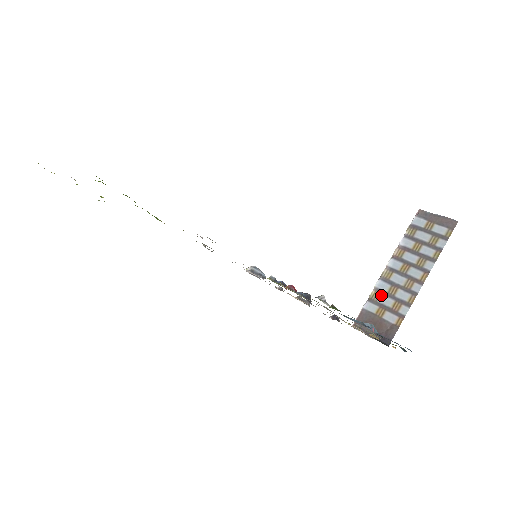
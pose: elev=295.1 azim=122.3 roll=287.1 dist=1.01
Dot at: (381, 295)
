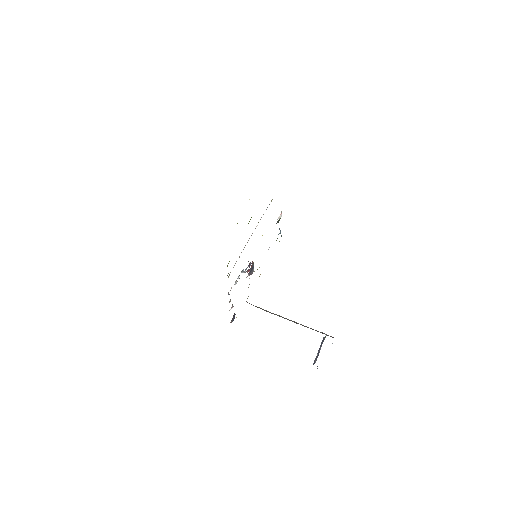
Dot at: occluded
